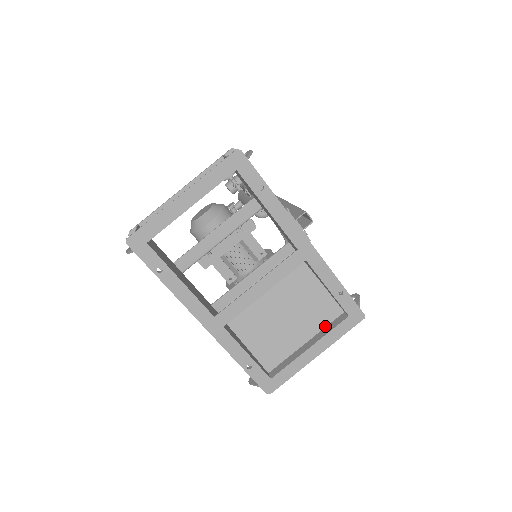
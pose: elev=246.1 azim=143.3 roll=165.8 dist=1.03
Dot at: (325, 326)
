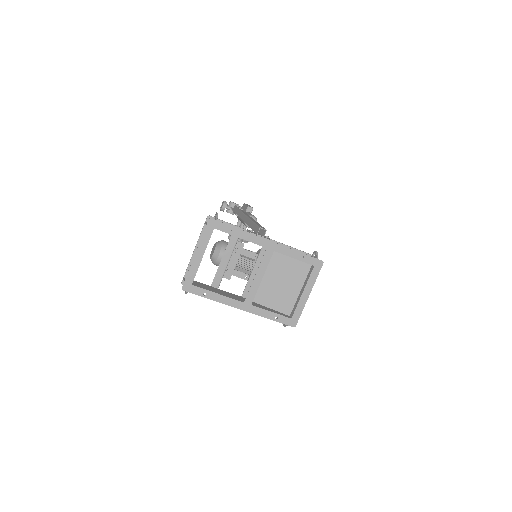
Dot at: (306, 277)
